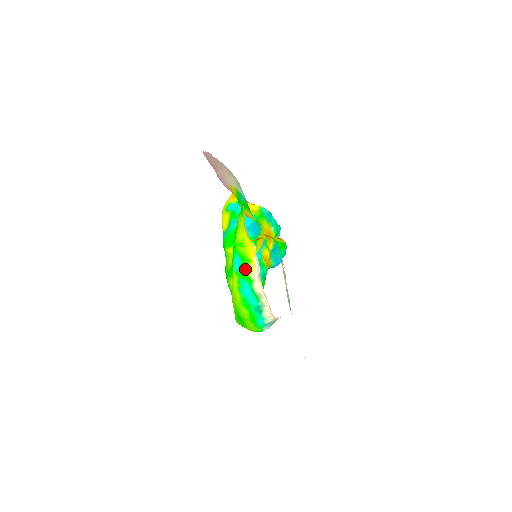
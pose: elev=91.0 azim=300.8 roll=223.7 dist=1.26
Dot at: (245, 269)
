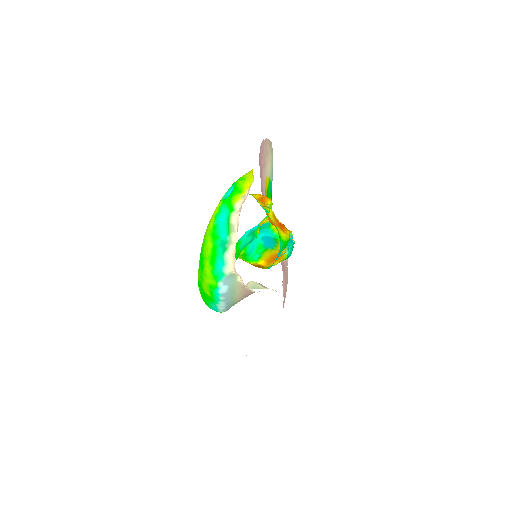
Dot at: (233, 197)
